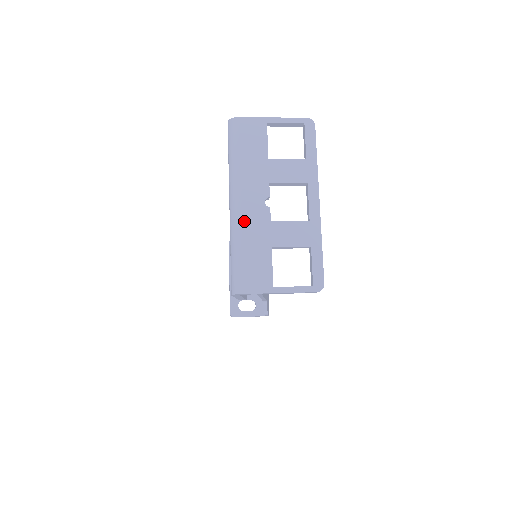
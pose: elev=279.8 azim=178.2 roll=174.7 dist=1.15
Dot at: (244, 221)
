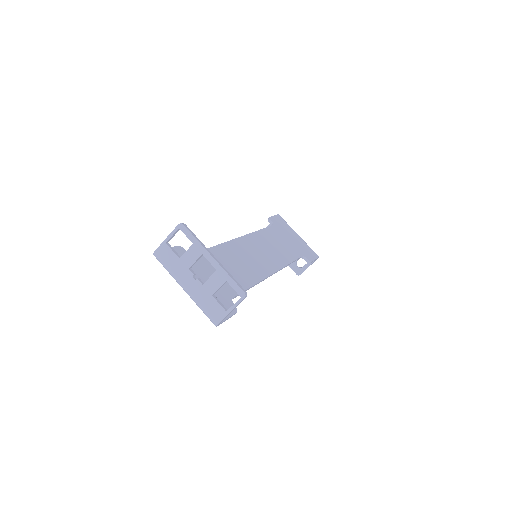
Dot at: (193, 294)
